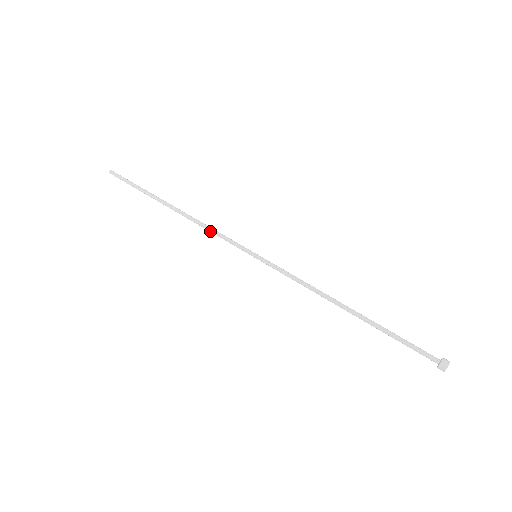
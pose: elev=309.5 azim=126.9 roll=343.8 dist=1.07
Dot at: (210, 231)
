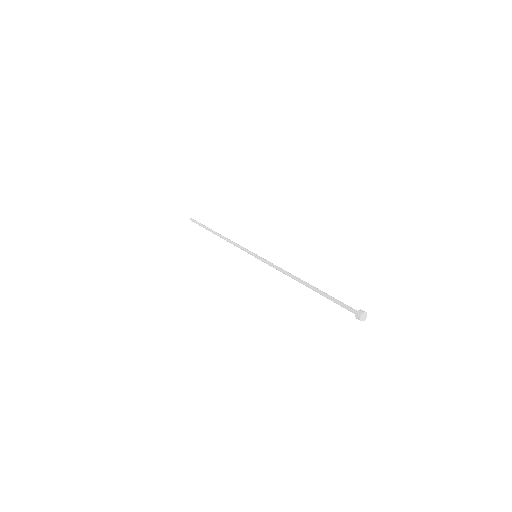
Dot at: (234, 243)
